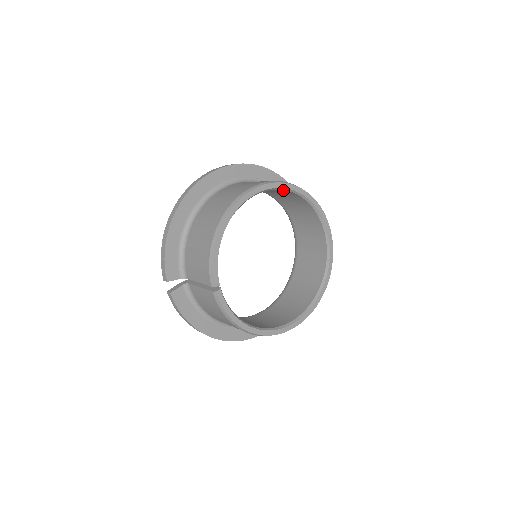
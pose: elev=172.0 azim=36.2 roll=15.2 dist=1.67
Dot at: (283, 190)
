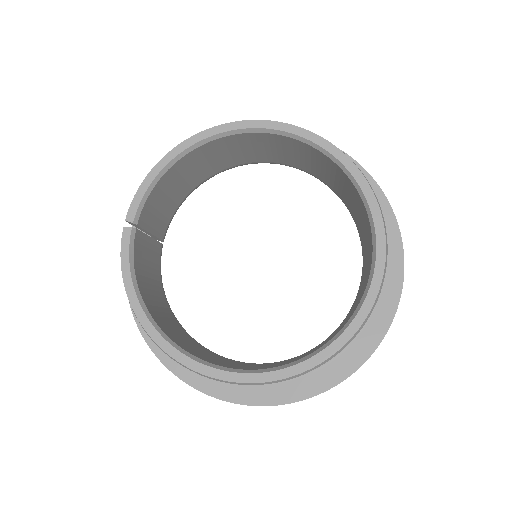
Dot at: (316, 151)
